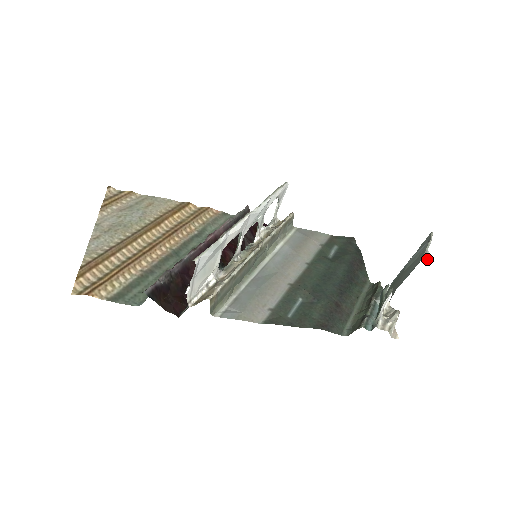
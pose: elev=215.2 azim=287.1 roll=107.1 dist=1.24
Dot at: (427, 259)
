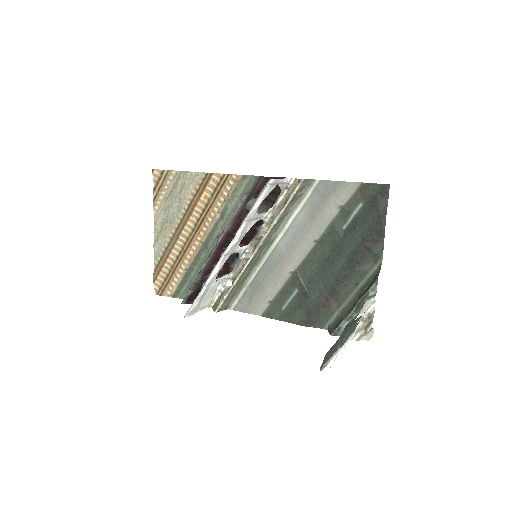
Dot at: occluded
